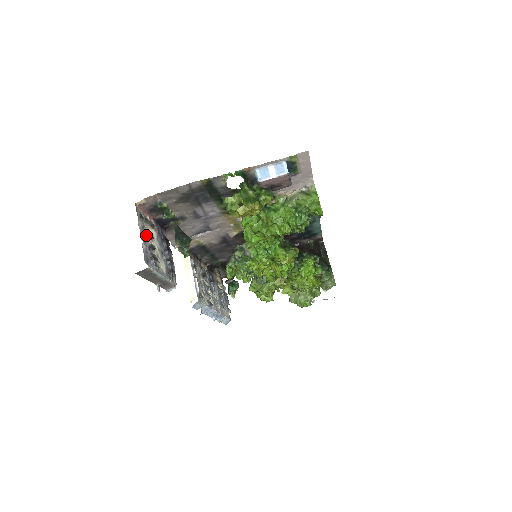
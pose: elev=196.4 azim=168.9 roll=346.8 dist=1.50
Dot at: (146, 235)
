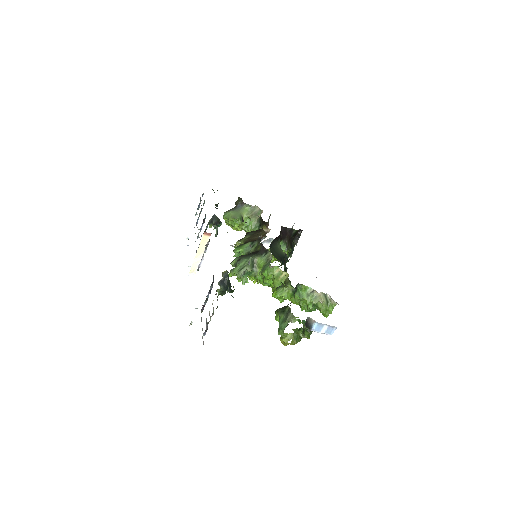
Dot at: occluded
